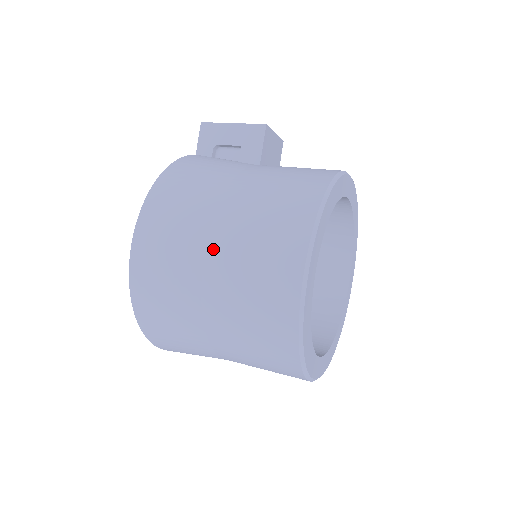
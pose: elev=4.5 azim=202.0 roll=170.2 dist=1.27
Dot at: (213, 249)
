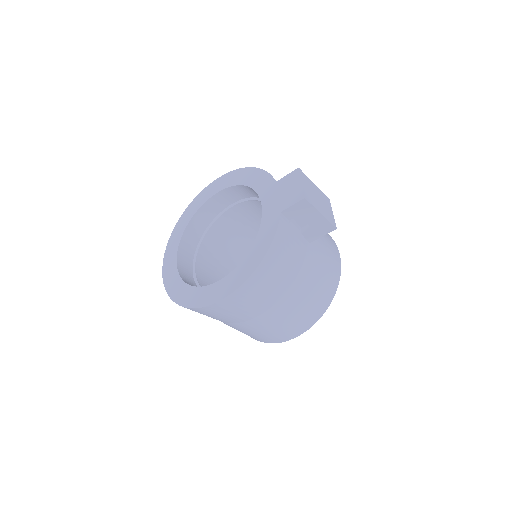
Dot at: (262, 318)
